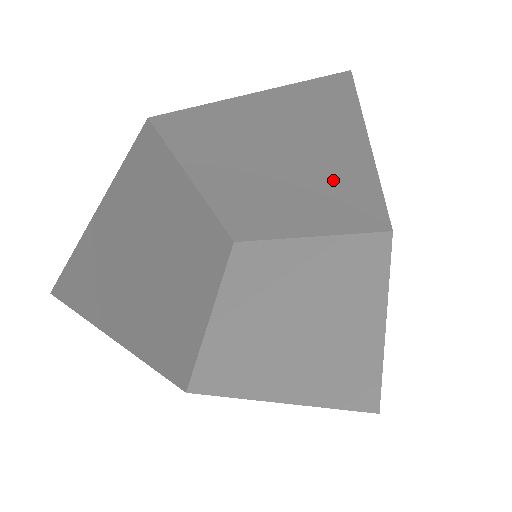
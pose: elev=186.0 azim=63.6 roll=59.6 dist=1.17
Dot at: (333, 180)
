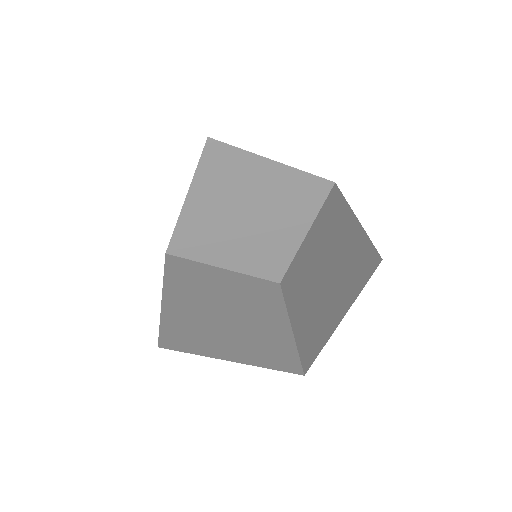
Dot at: (277, 235)
